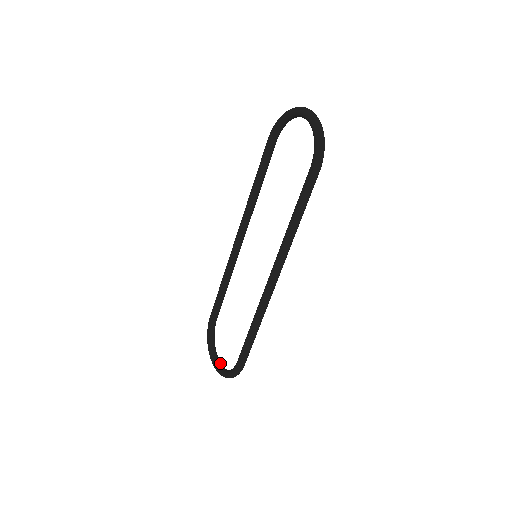
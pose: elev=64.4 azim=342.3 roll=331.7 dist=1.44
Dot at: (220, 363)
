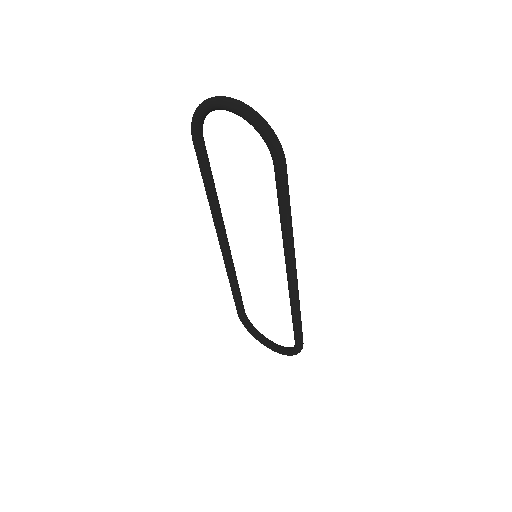
Dot at: (274, 344)
